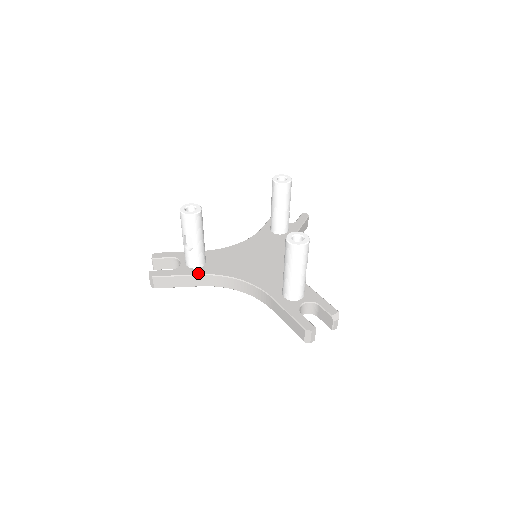
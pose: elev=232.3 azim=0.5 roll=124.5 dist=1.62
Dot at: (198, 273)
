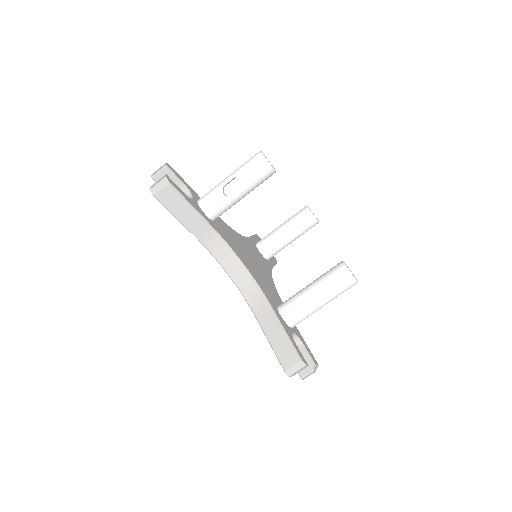
Dot at: (210, 222)
